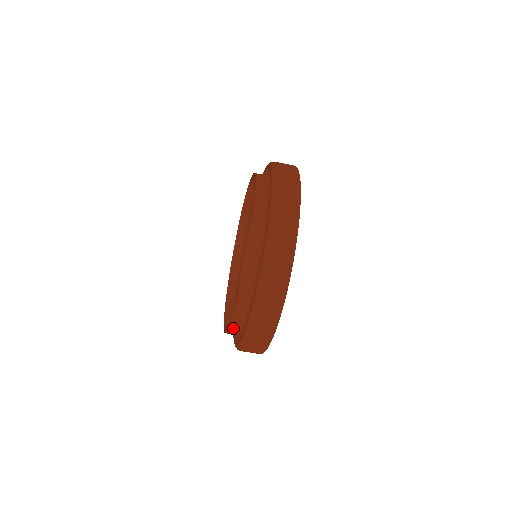
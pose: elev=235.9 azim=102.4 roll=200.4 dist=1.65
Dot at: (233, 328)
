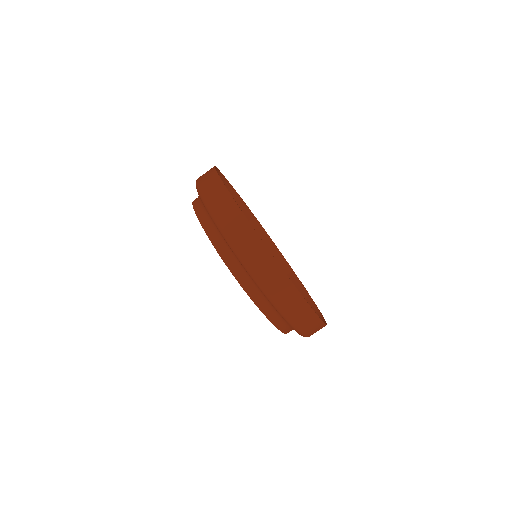
Dot at: (289, 331)
